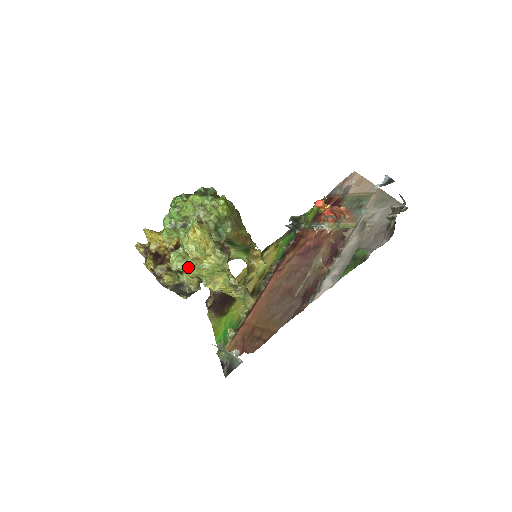
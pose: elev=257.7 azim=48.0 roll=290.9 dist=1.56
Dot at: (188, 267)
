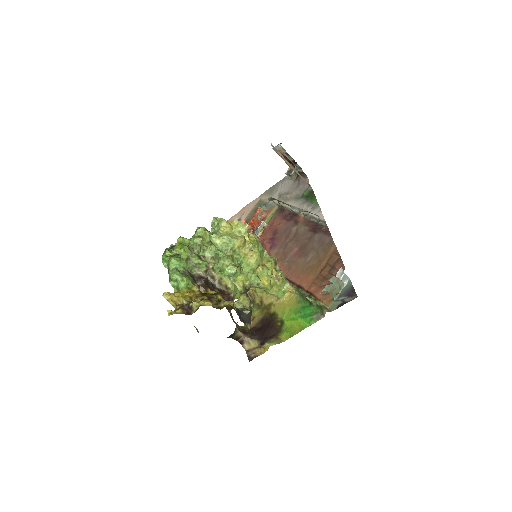
Dot at: (239, 267)
